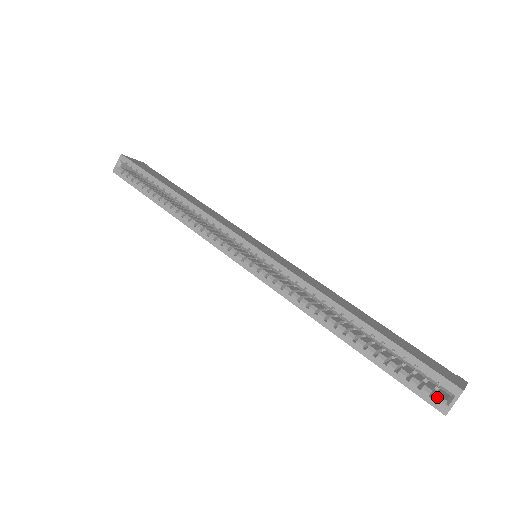
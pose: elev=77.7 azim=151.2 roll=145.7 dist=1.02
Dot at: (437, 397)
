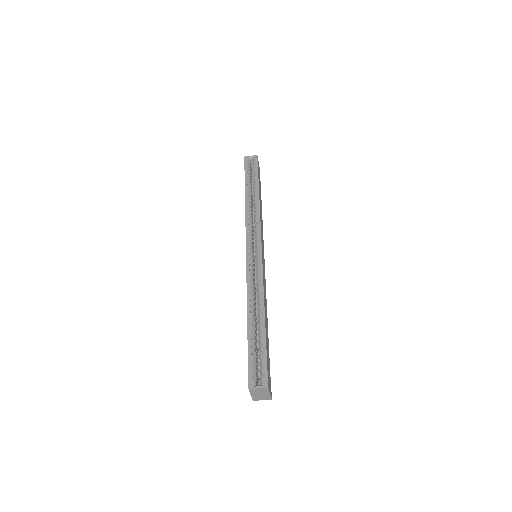
Dot at: (255, 379)
